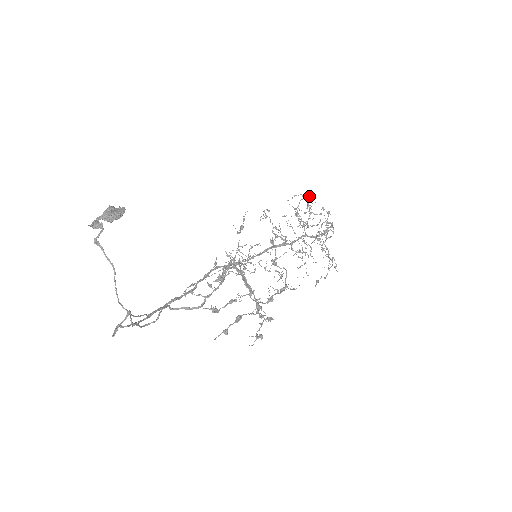
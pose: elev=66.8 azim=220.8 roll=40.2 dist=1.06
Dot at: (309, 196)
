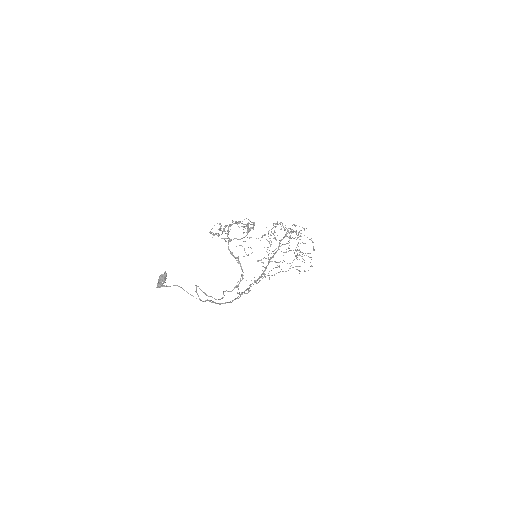
Dot at: occluded
